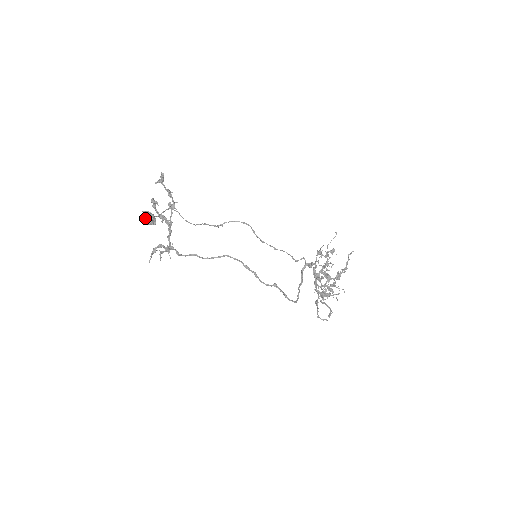
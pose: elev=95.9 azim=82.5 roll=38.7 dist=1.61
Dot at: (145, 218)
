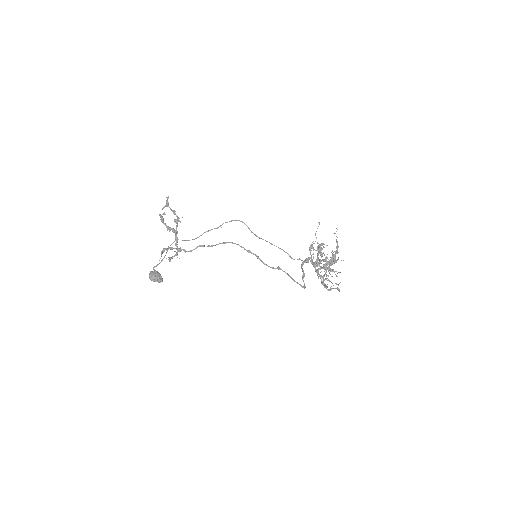
Dot at: (152, 274)
